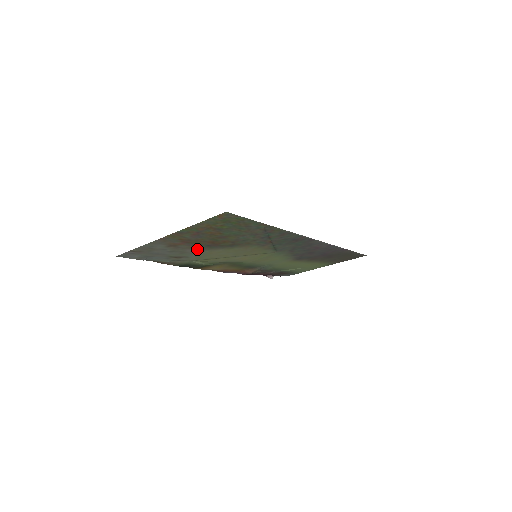
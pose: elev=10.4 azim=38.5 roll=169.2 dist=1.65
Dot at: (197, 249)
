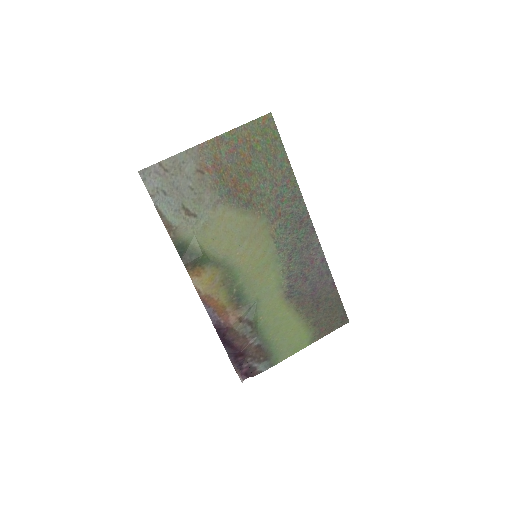
Dot at: (215, 197)
